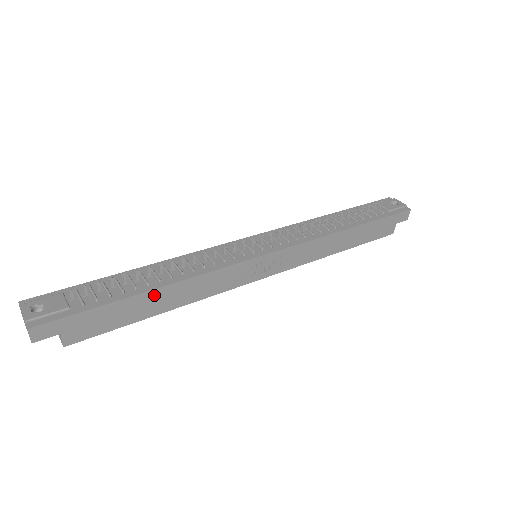
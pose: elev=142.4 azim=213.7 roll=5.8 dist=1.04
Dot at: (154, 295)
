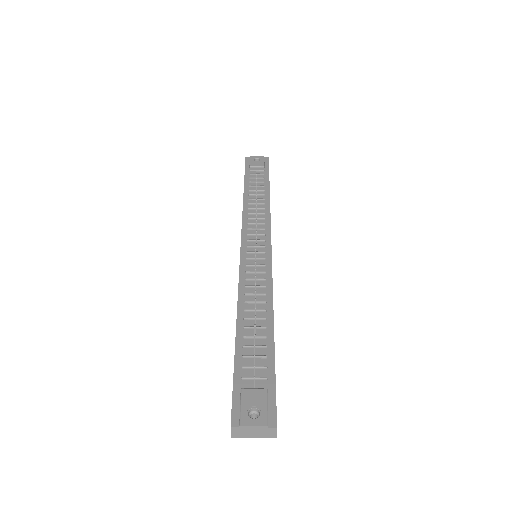
Dot at: occluded
